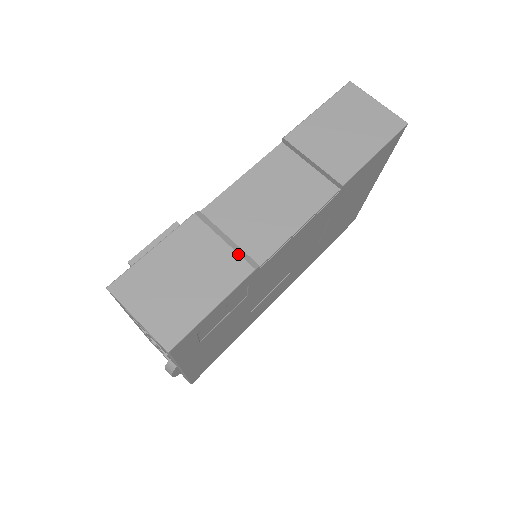
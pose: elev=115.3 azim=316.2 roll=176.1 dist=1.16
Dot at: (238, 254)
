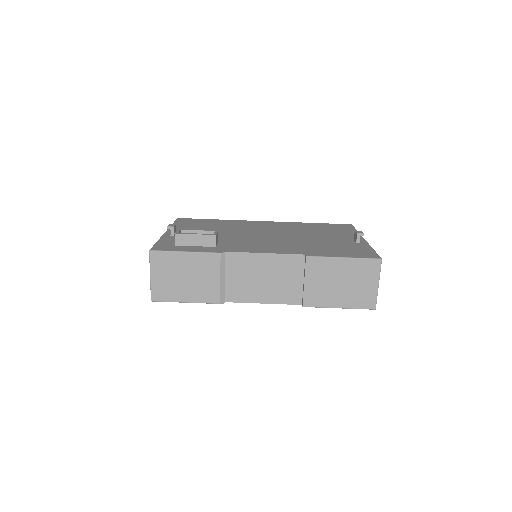
Dot at: (220, 291)
